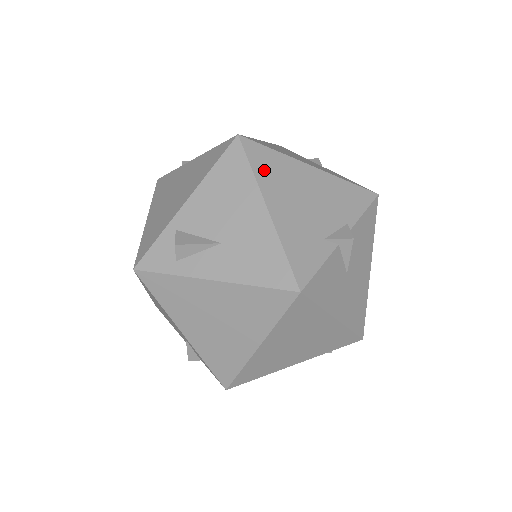
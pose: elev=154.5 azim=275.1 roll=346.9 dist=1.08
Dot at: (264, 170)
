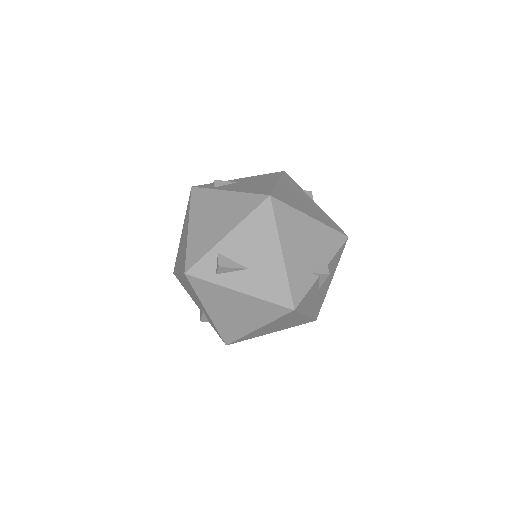
Dot at: (283, 223)
